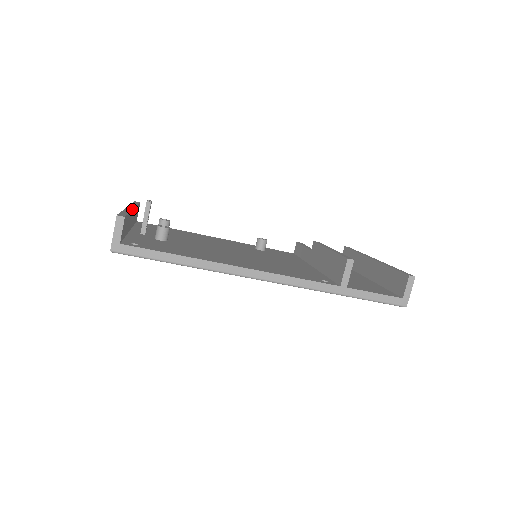
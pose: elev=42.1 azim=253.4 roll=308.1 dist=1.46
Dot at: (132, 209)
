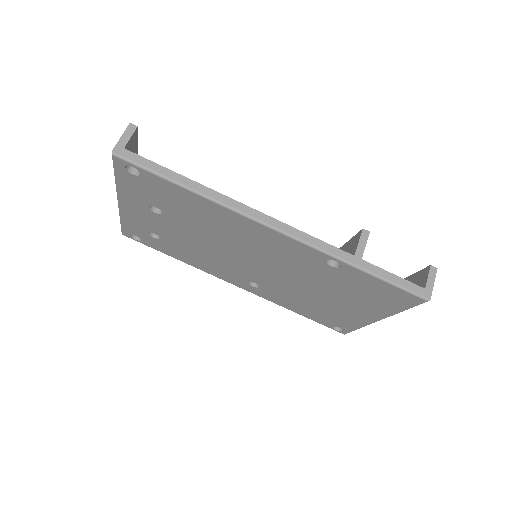
Dot at: occluded
